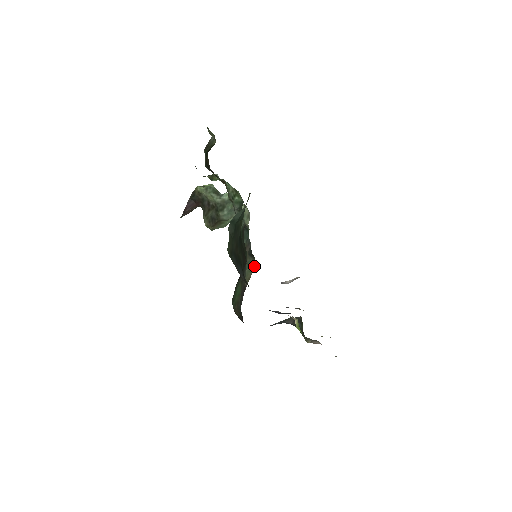
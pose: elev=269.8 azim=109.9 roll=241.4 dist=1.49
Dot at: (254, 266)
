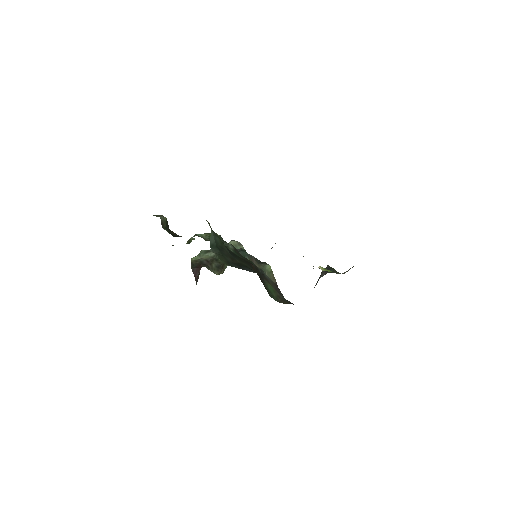
Dot at: (270, 267)
